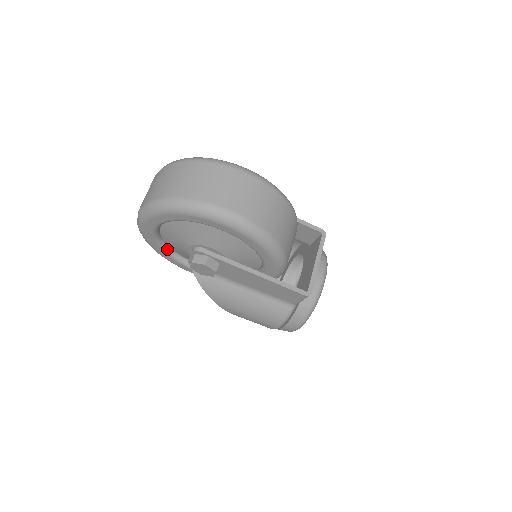
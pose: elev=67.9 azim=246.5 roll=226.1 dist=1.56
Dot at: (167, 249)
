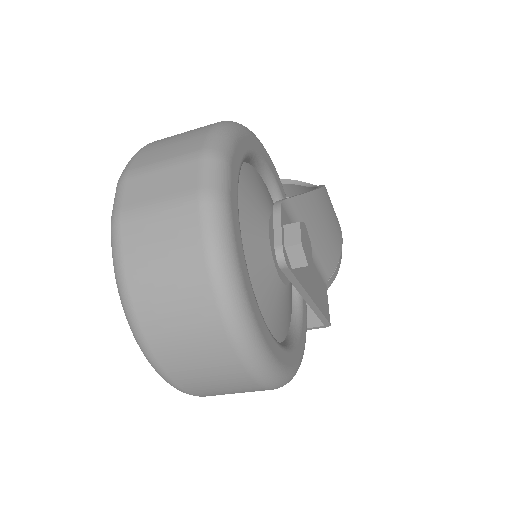
Dot at: occluded
